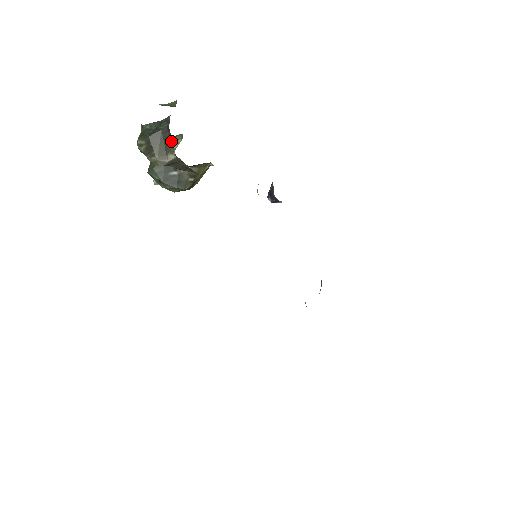
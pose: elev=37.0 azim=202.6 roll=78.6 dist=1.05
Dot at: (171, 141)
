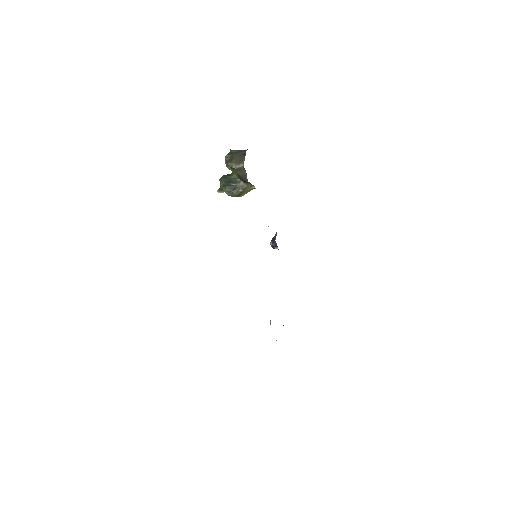
Dot at: (244, 158)
